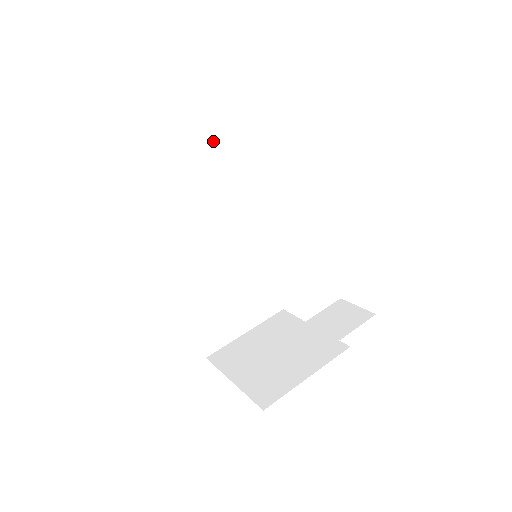
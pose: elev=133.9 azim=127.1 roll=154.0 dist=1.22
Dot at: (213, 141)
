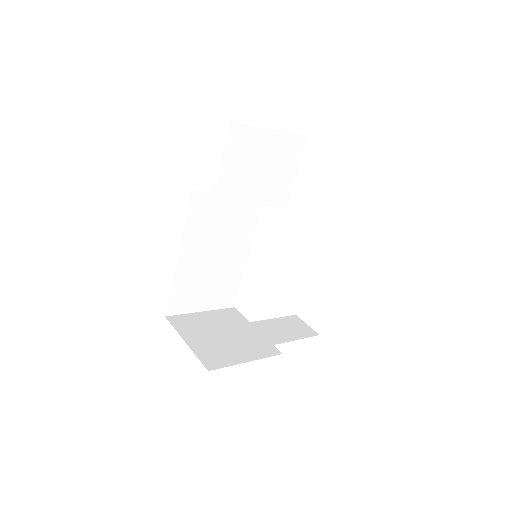
Dot at: (268, 161)
